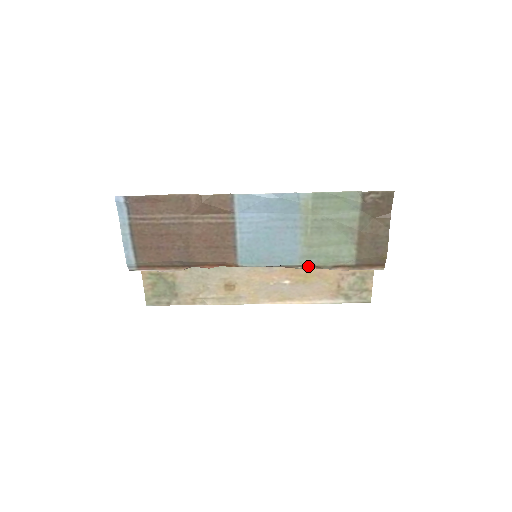
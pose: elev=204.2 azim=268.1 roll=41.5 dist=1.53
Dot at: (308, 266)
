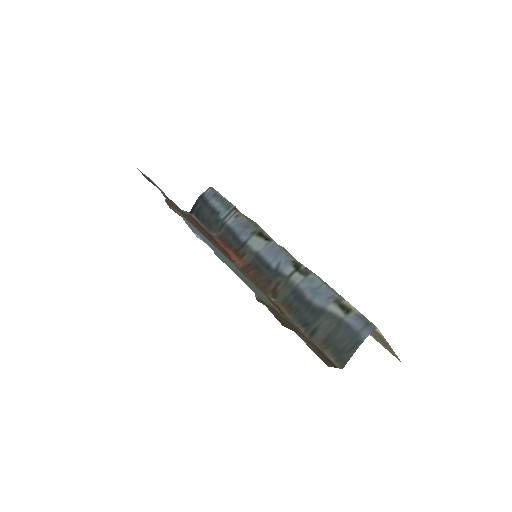
Dot at: (277, 305)
